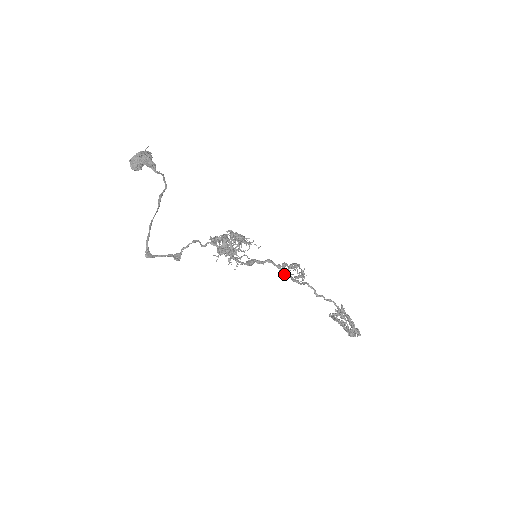
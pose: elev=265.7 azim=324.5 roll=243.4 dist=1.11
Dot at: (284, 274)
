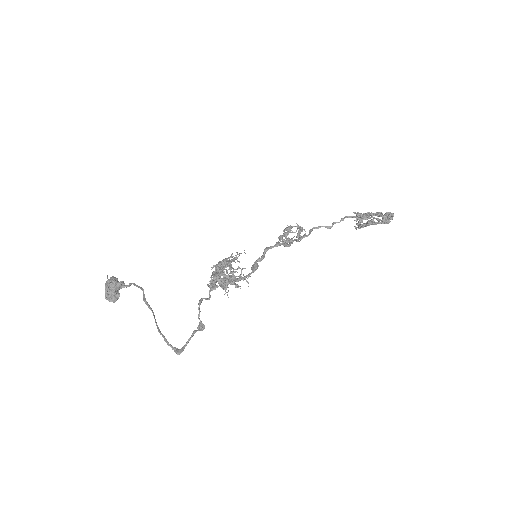
Dot at: (288, 244)
